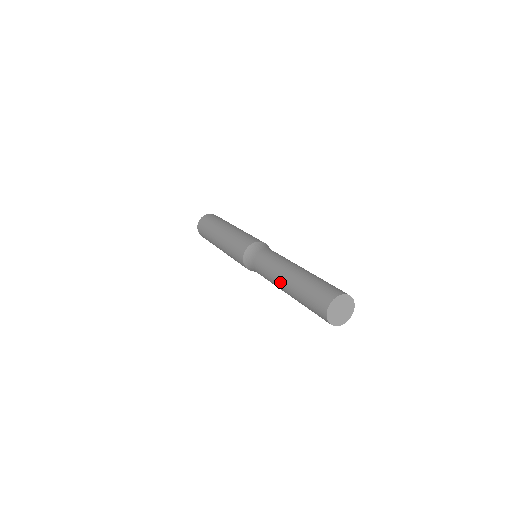
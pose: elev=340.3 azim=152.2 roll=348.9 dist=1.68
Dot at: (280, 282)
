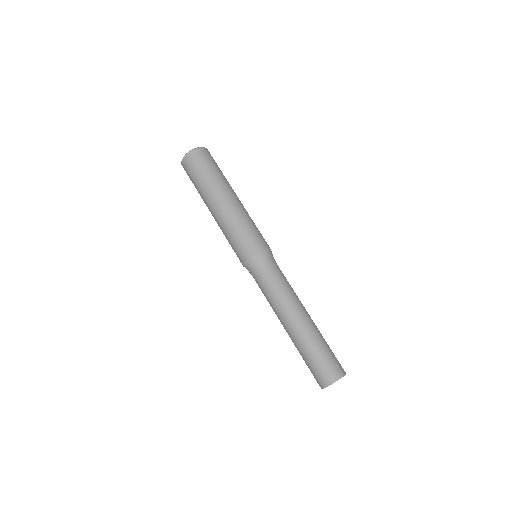
Dot at: occluded
